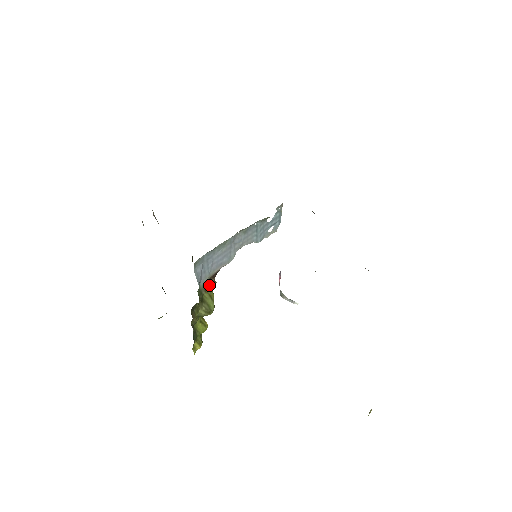
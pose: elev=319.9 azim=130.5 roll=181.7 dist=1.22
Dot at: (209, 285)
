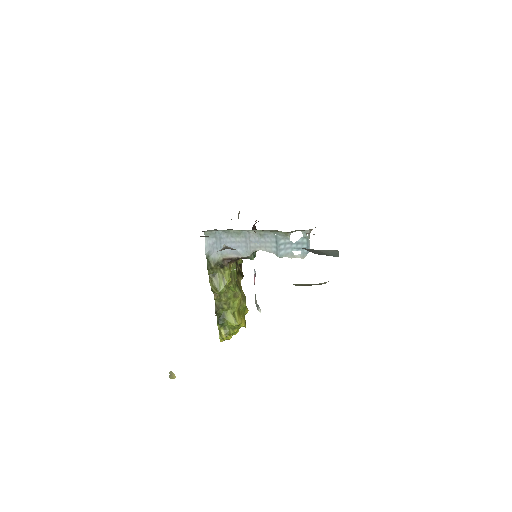
Dot at: (223, 265)
